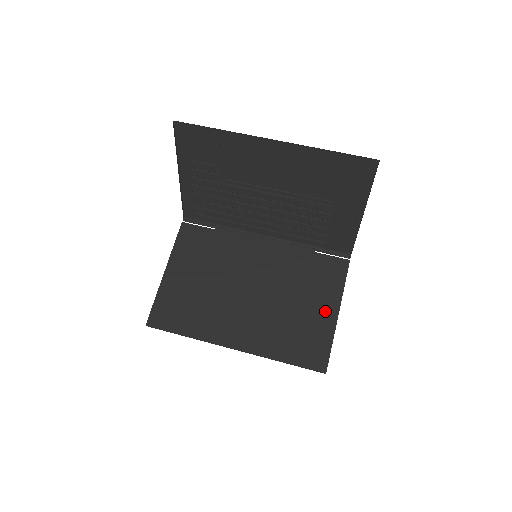
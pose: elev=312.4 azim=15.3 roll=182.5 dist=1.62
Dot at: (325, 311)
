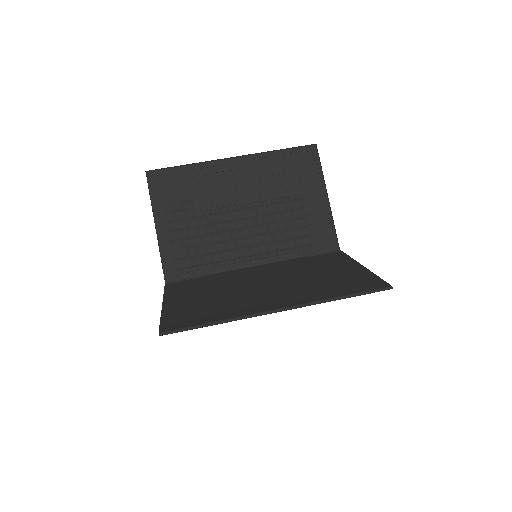
Dot at: (349, 268)
